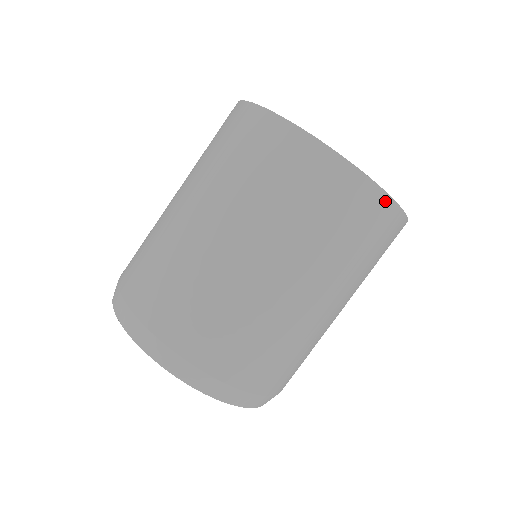
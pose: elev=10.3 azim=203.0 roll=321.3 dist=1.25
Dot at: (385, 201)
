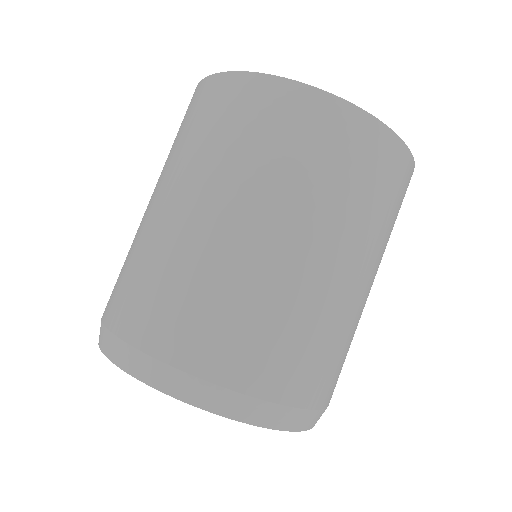
Dot at: occluded
